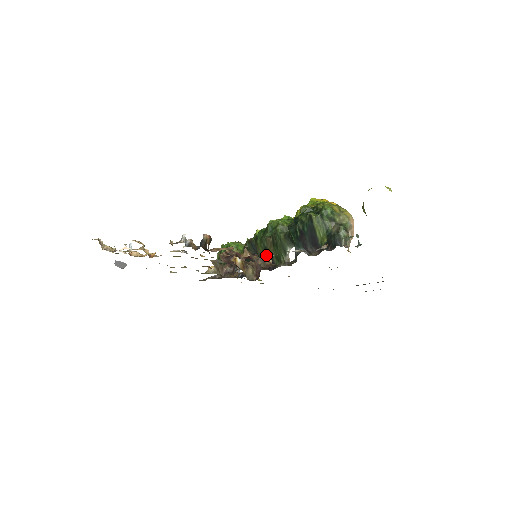
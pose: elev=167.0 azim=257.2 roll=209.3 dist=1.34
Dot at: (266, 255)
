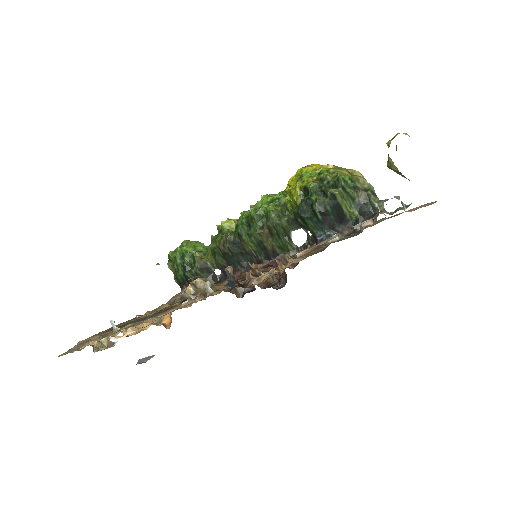
Dot at: (262, 249)
